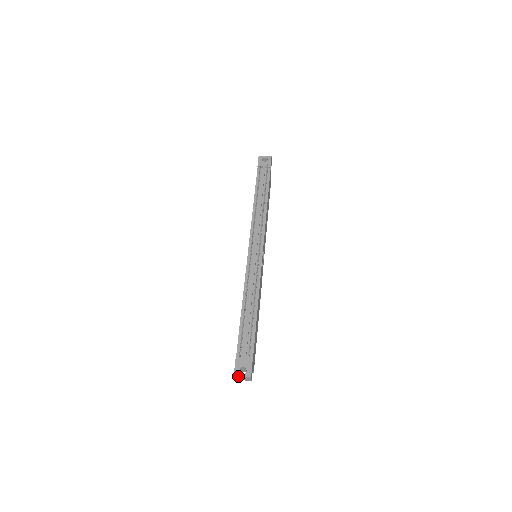
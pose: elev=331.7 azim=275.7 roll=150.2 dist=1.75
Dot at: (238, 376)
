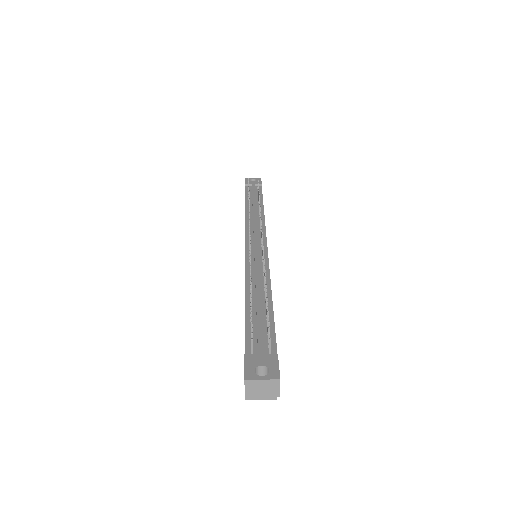
Dot at: (254, 379)
